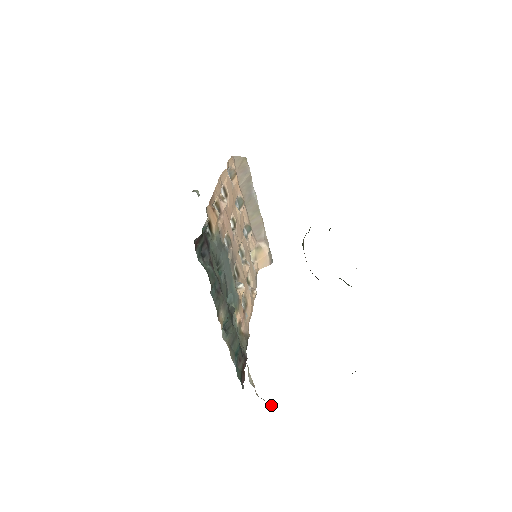
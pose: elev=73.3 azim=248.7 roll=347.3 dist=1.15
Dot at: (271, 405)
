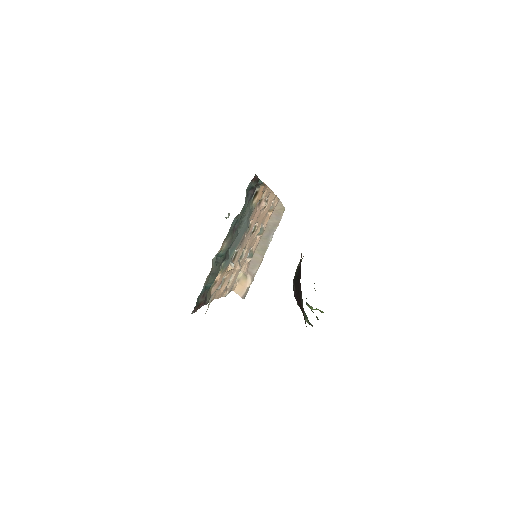
Dot at: occluded
